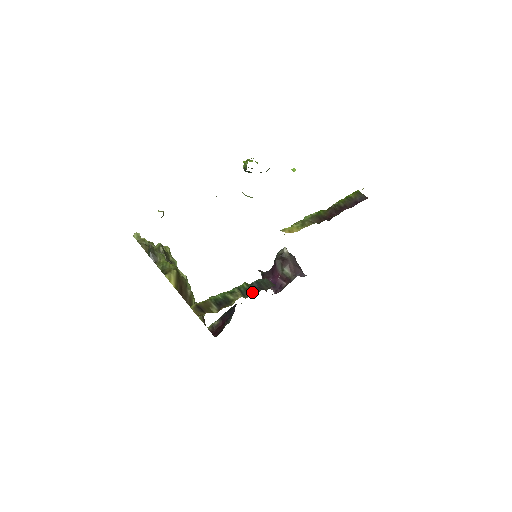
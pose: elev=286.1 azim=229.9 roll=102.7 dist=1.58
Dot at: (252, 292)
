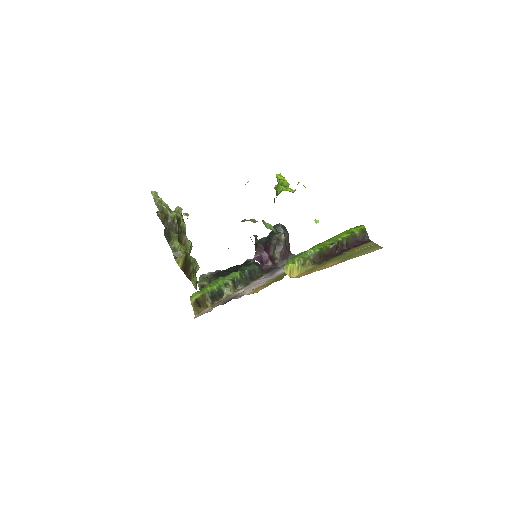
Dot at: (242, 283)
